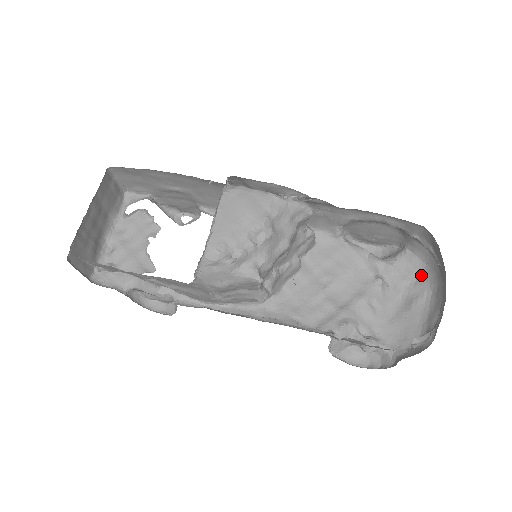
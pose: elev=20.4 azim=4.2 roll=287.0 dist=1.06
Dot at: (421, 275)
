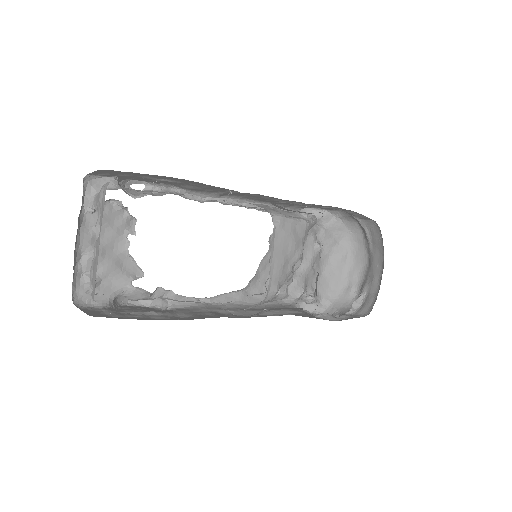
Dot at: (344, 238)
